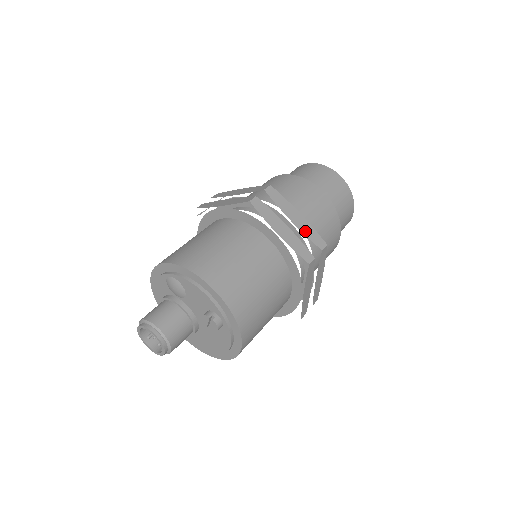
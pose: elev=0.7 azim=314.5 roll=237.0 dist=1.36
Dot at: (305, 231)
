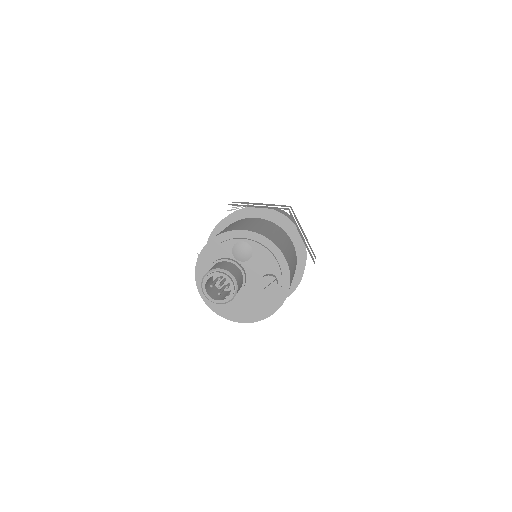
Dot at: (308, 244)
